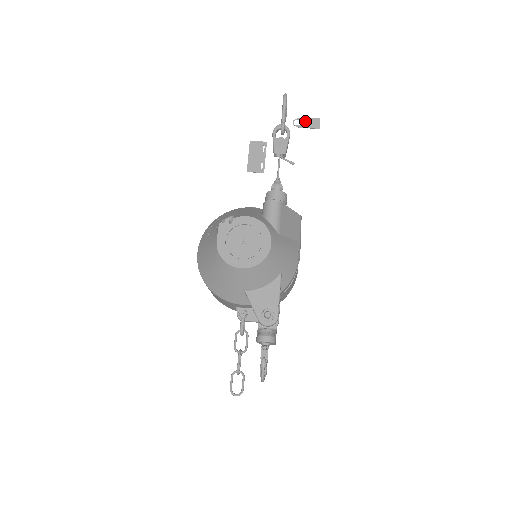
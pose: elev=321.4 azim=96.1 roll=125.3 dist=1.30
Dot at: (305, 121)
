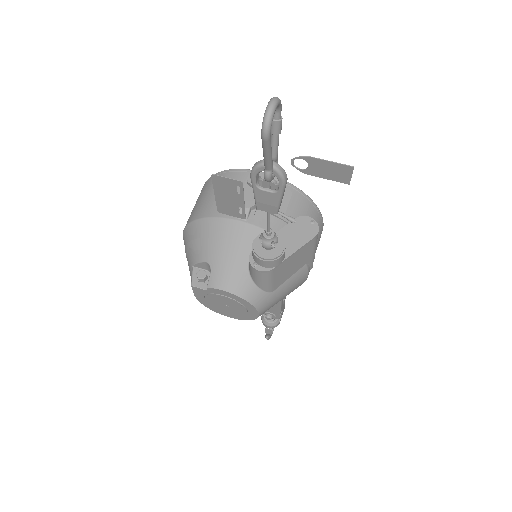
Dot at: (318, 166)
